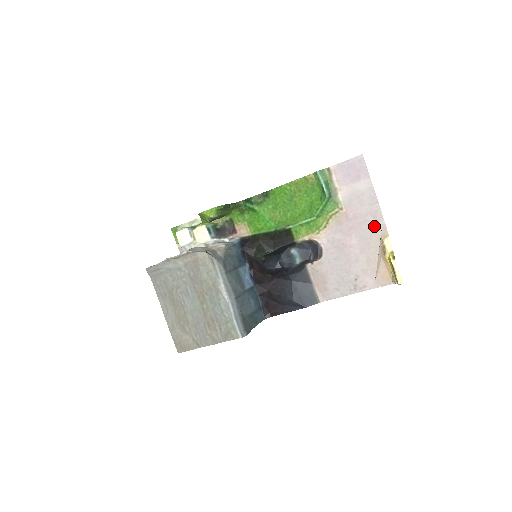
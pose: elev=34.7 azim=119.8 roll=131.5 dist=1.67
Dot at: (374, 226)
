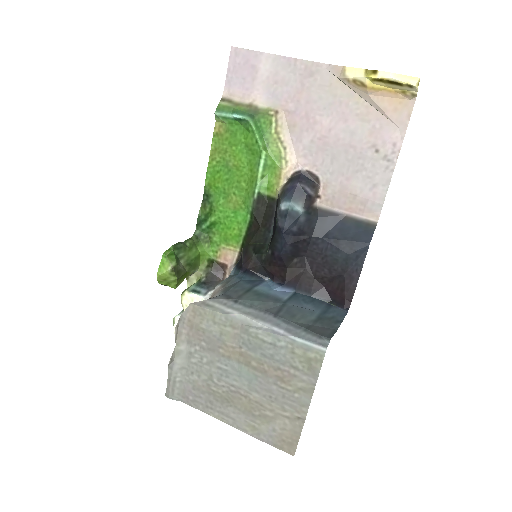
Dot at: (322, 82)
